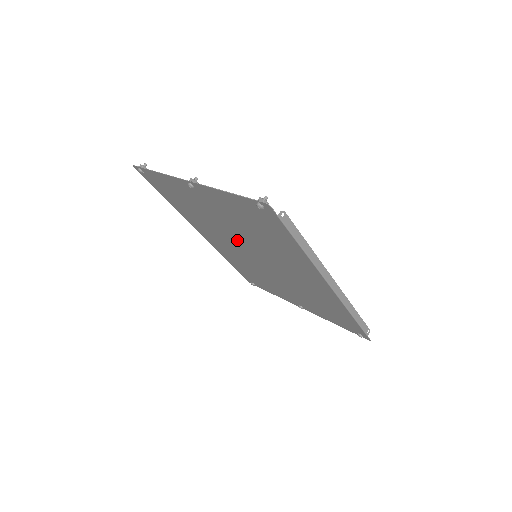
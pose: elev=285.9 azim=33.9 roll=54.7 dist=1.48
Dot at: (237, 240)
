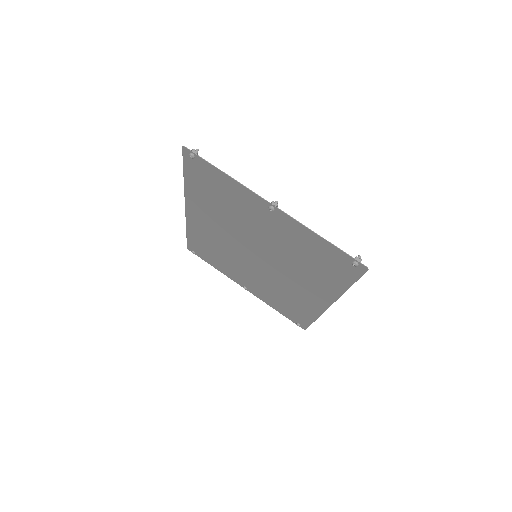
Dot at: (251, 242)
